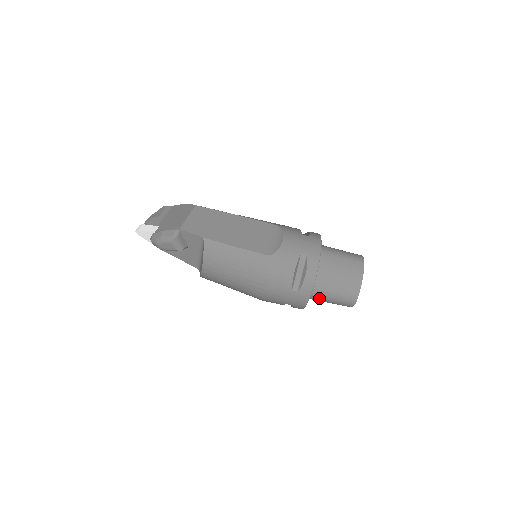
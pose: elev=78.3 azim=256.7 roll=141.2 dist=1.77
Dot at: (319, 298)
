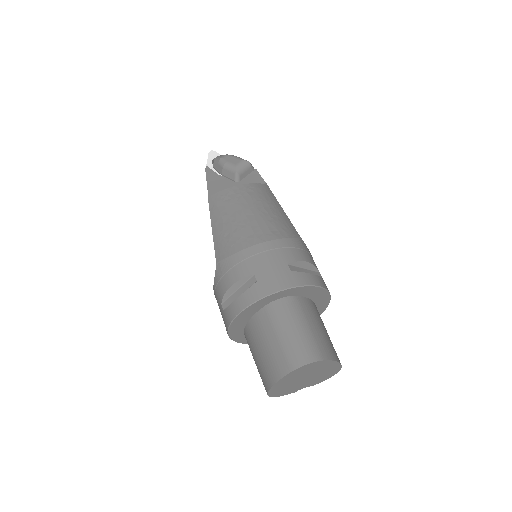
Dot at: (284, 314)
